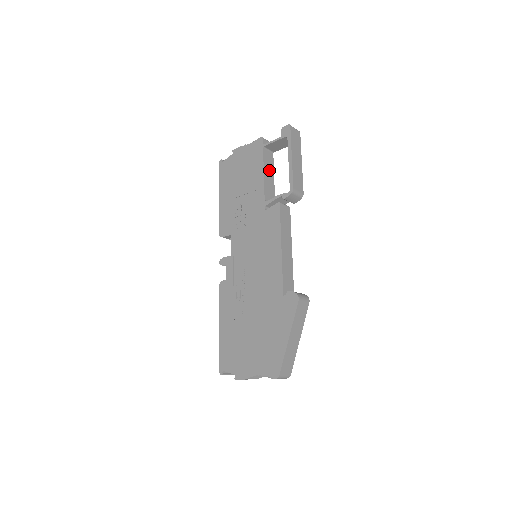
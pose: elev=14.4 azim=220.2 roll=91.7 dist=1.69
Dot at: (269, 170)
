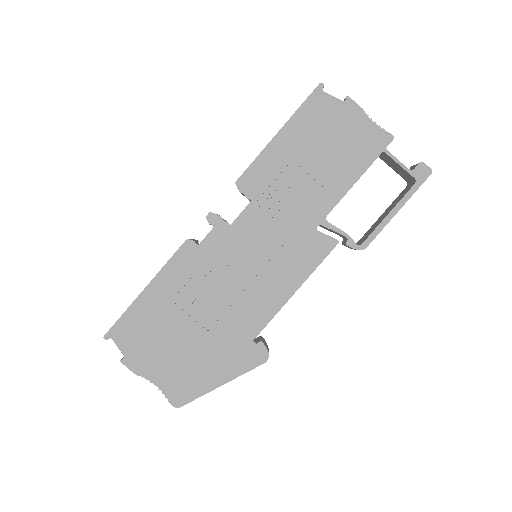
Dot at: occluded
